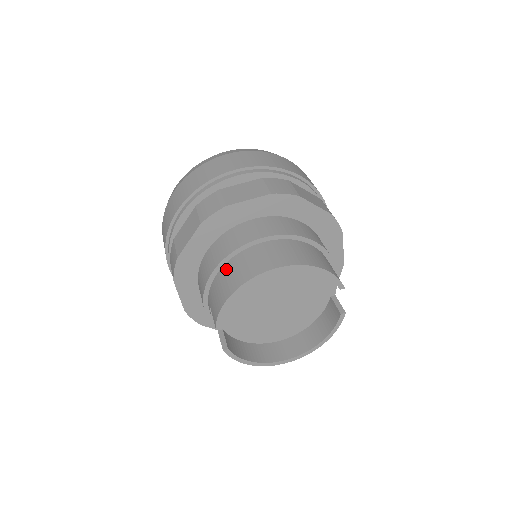
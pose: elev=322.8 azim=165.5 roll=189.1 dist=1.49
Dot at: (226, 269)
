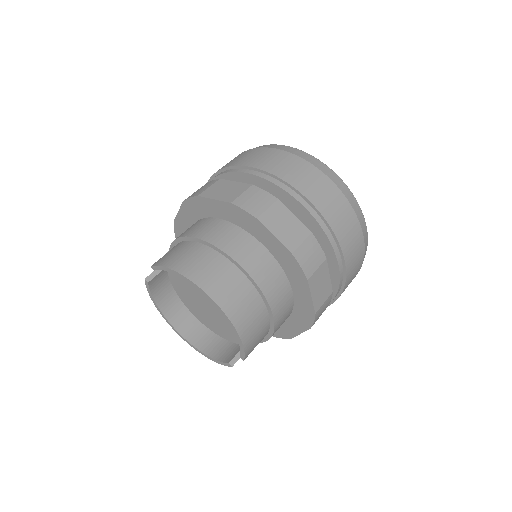
Dot at: (201, 250)
